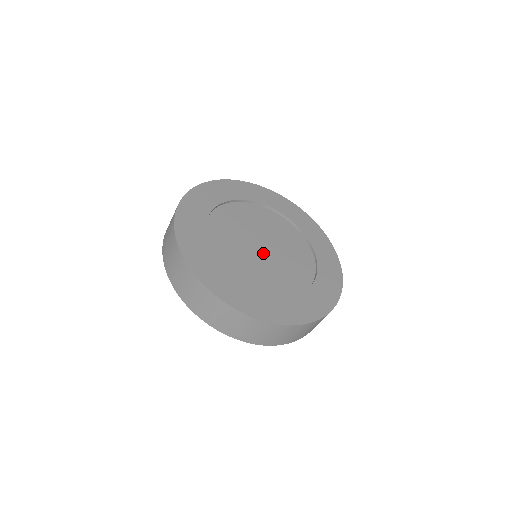
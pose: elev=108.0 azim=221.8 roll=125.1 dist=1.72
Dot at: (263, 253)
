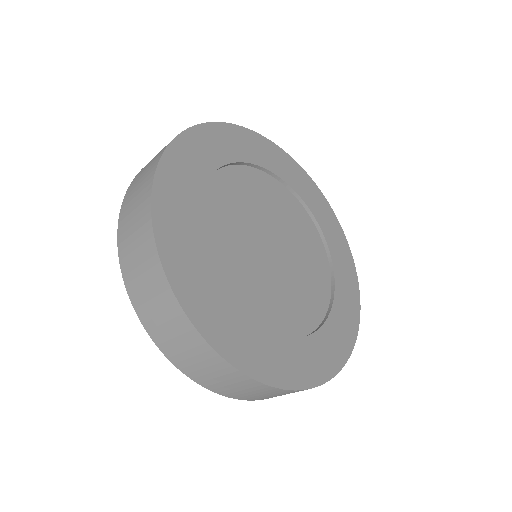
Dot at: (265, 252)
